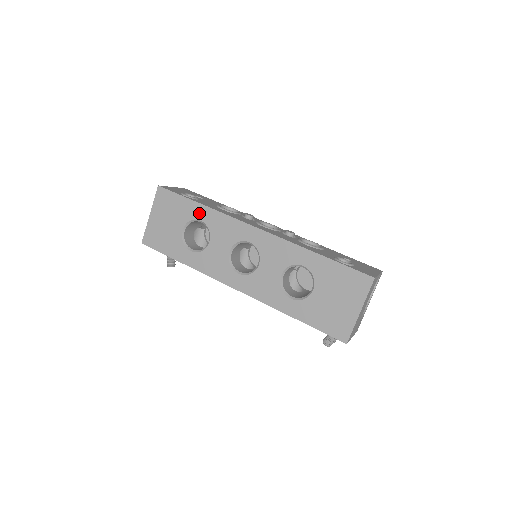
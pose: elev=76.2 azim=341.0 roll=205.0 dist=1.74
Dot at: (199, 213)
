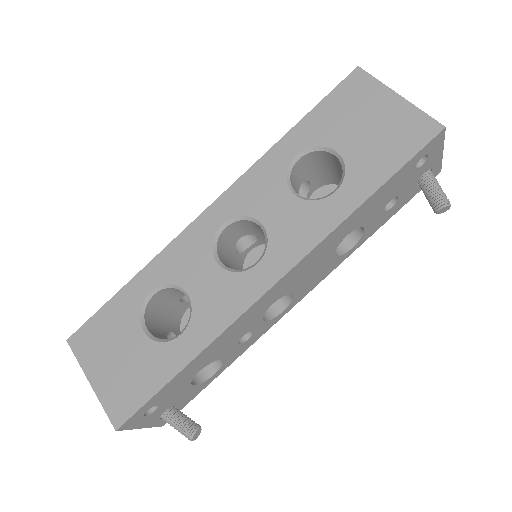
Dot at: (140, 289)
